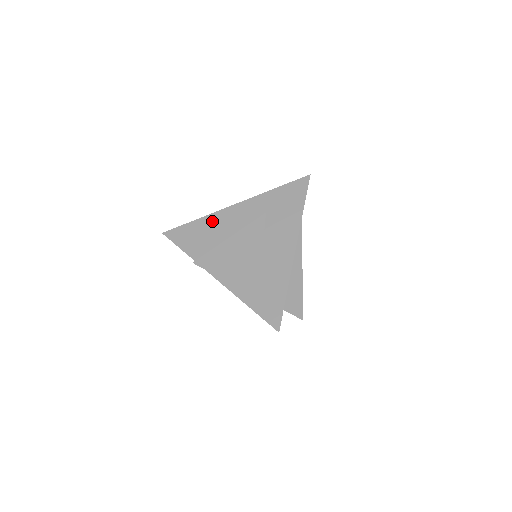
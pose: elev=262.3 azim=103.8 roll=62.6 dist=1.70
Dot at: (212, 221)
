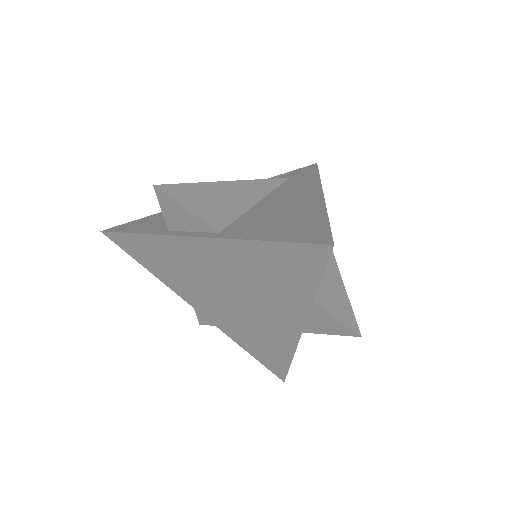
Dot at: occluded
